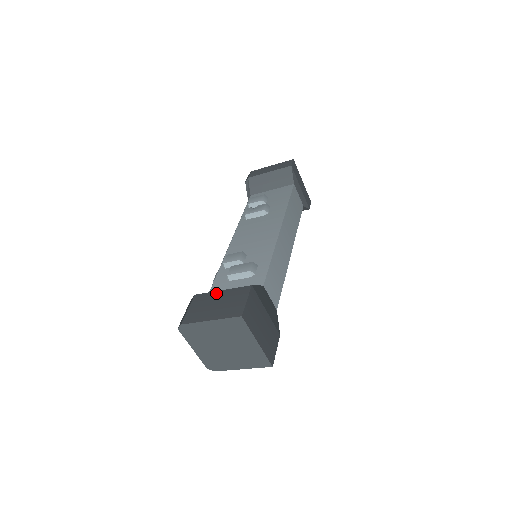
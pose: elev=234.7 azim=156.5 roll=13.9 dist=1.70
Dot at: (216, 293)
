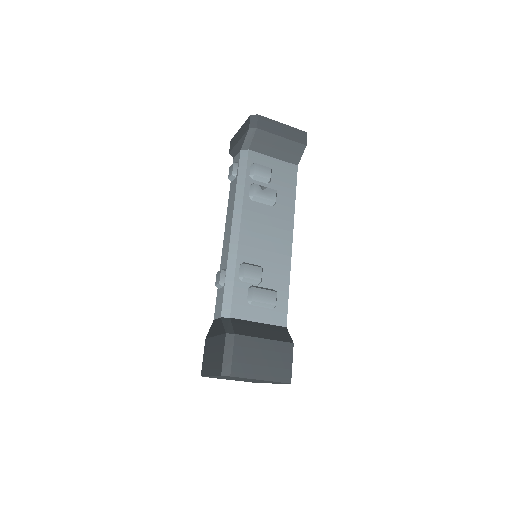
Dot at: (260, 341)
